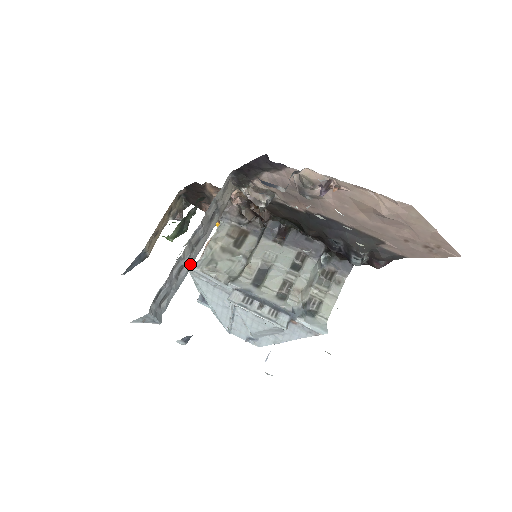
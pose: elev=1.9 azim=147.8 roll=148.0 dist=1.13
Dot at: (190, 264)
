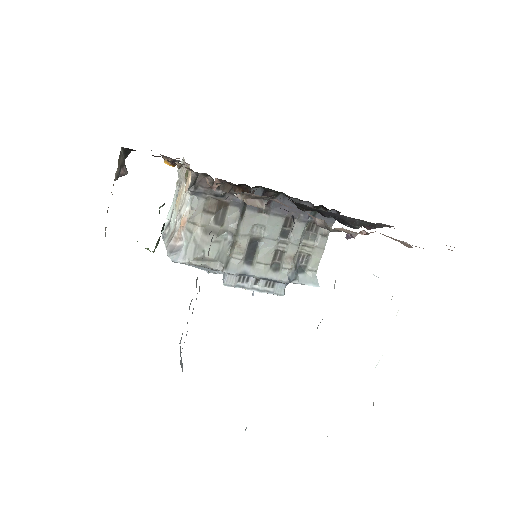
Dot at: occluded
